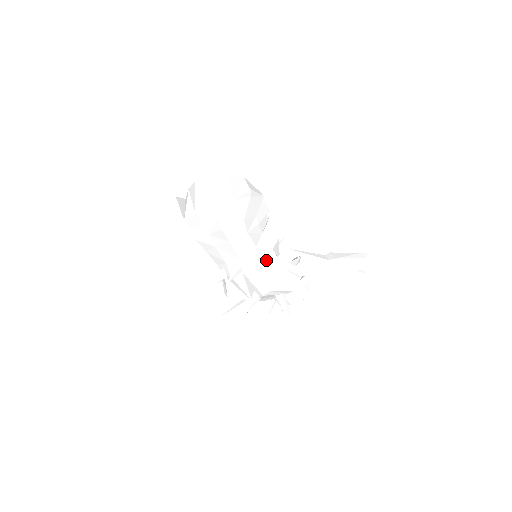
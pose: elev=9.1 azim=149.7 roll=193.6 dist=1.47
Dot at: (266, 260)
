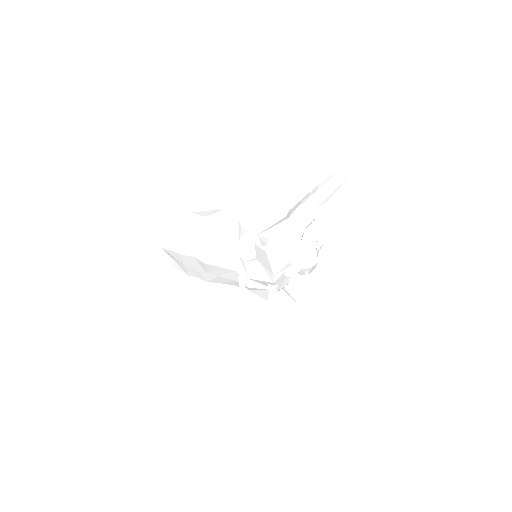
Dot at: (254, 256)
